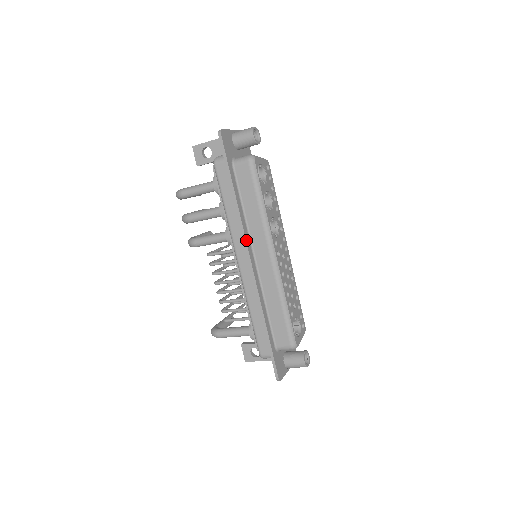
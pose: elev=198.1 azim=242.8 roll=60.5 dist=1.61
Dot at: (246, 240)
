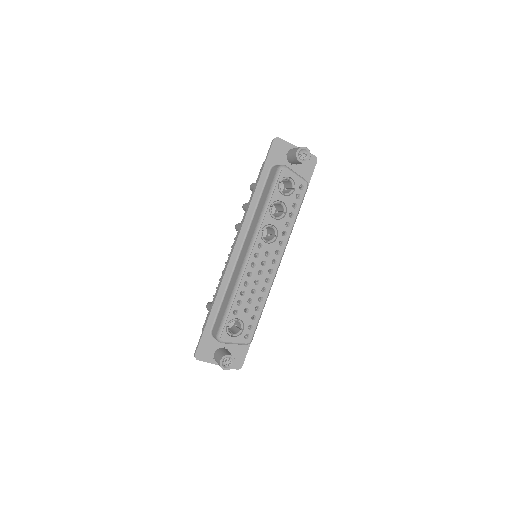
Dot at: (241, 229)
